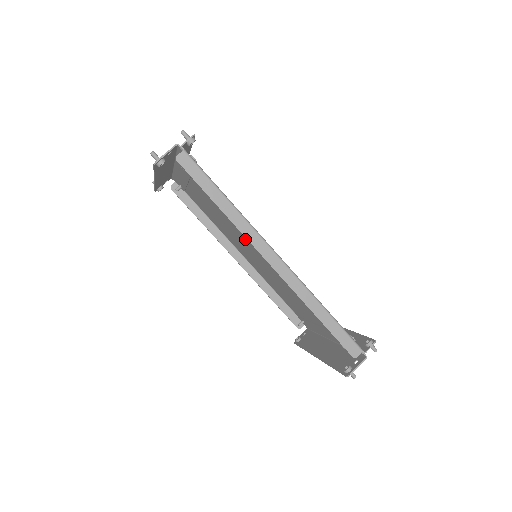
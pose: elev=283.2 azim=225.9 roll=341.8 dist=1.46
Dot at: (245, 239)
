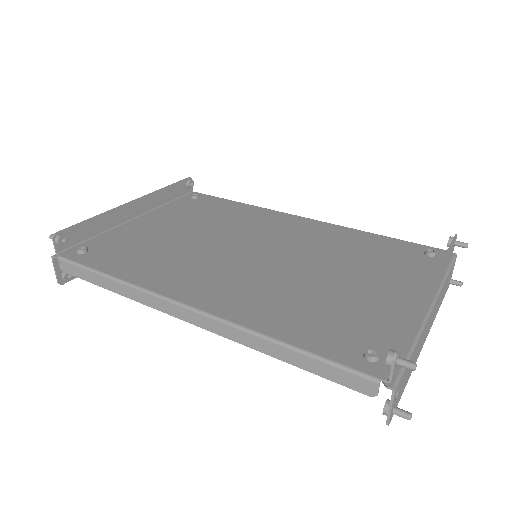
Dot at: (222, 254)
